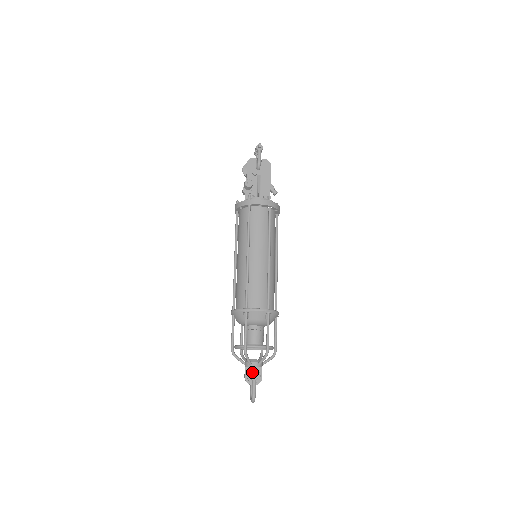
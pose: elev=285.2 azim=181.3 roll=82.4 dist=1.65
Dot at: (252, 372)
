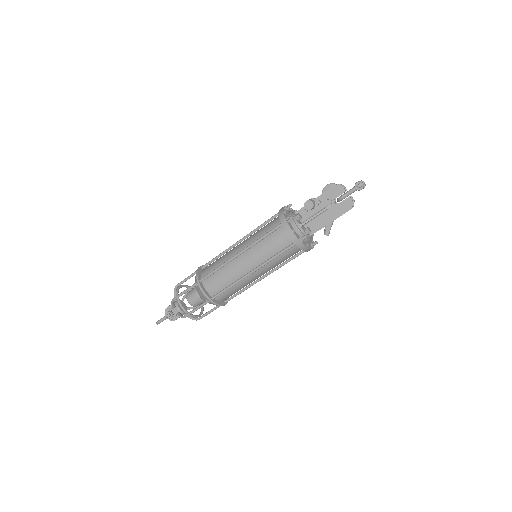
Dot at: (170, 312)
